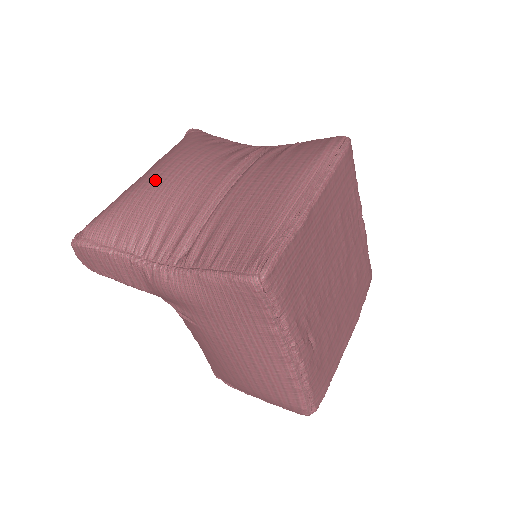
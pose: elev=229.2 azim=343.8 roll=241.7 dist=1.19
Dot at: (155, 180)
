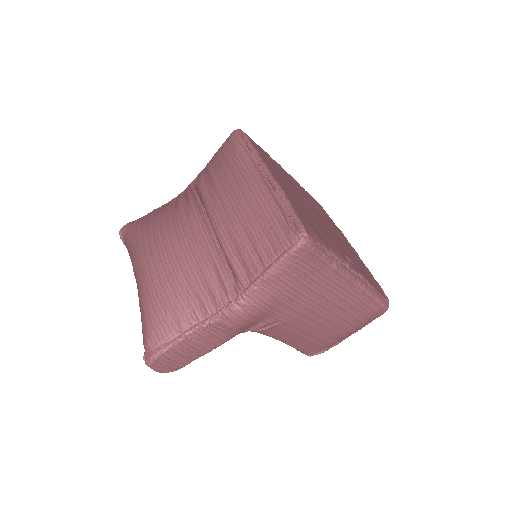
Dot at: (155, 269)
